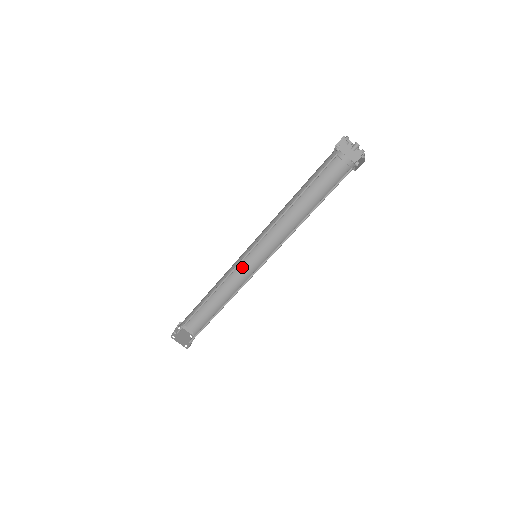
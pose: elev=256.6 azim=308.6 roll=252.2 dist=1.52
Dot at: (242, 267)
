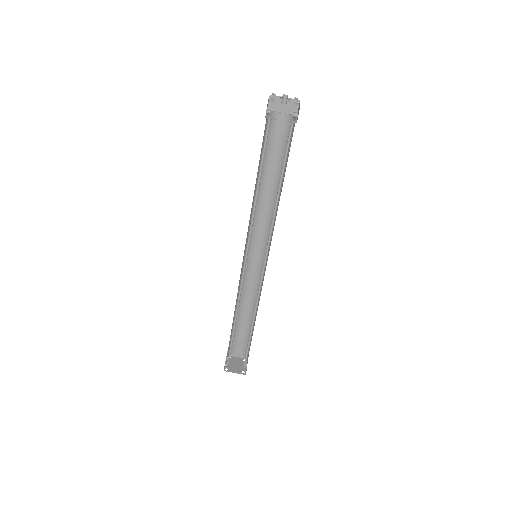
Dot at: (252, 273)
